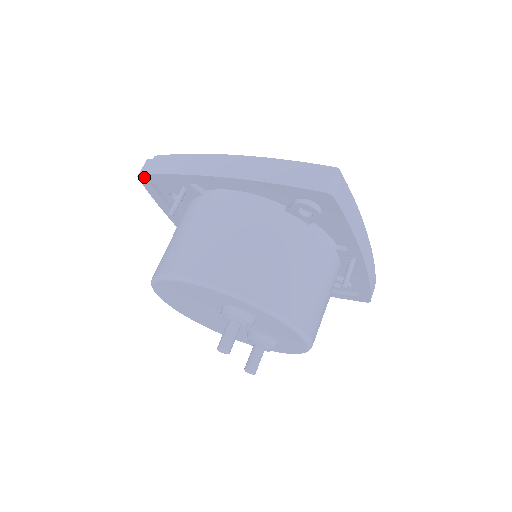
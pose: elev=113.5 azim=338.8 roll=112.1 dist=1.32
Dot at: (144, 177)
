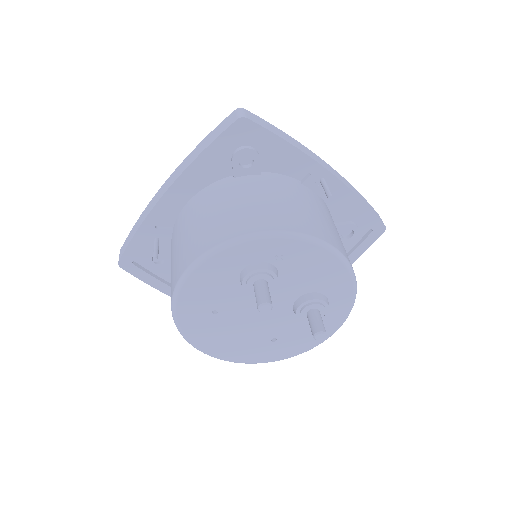
Dot at: (123, 261)
